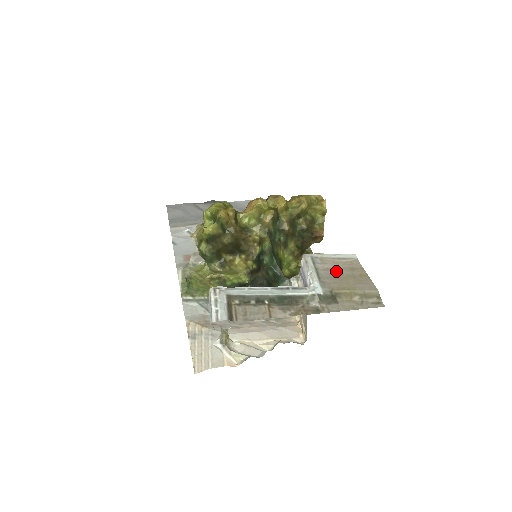
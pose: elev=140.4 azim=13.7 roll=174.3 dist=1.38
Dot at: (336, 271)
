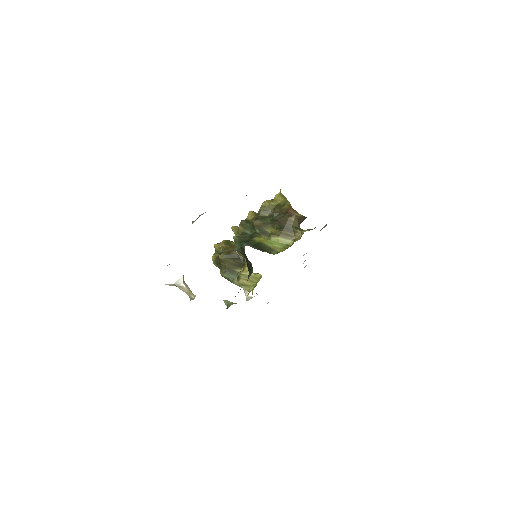
Dot at: occluded
